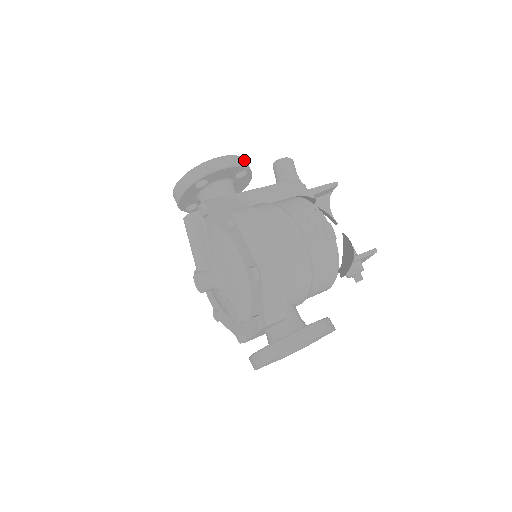
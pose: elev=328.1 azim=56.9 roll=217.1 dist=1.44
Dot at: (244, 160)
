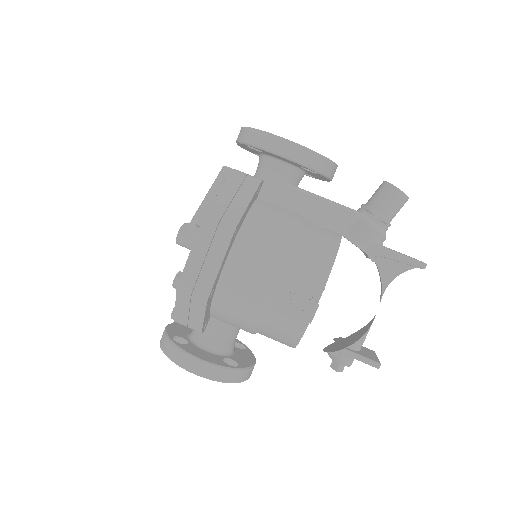
Dot at: (321, 159)
